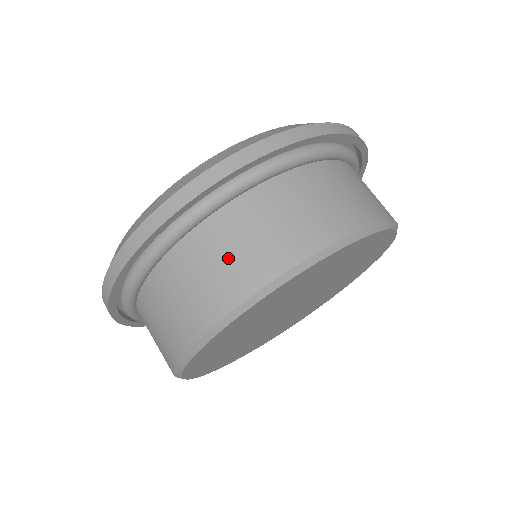
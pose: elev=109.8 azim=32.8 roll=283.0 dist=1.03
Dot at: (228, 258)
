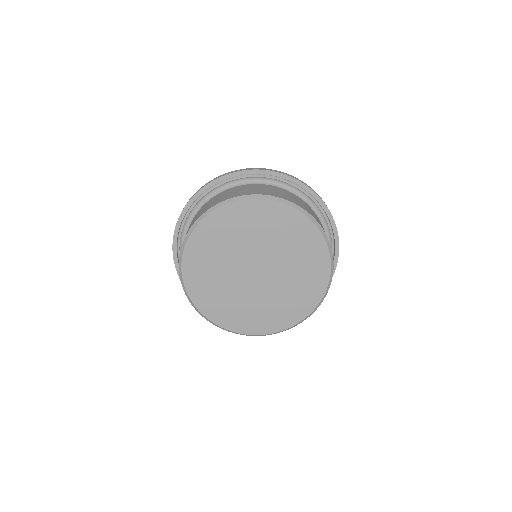
Dot at: (195, 218)
